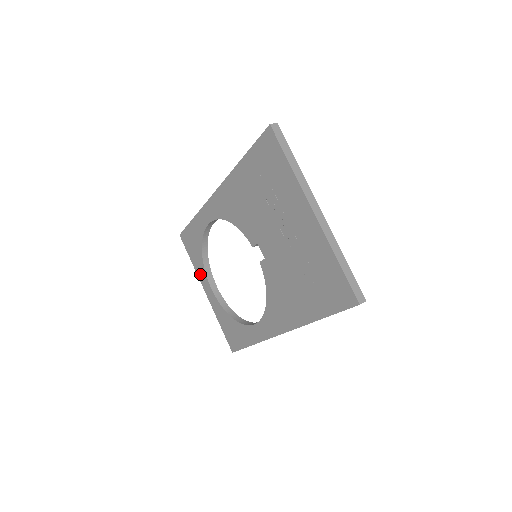
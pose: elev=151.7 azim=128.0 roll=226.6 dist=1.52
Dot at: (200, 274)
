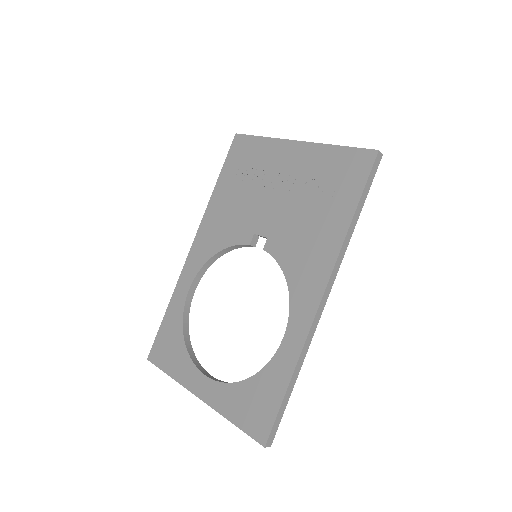
Dot at: (185, 377)
